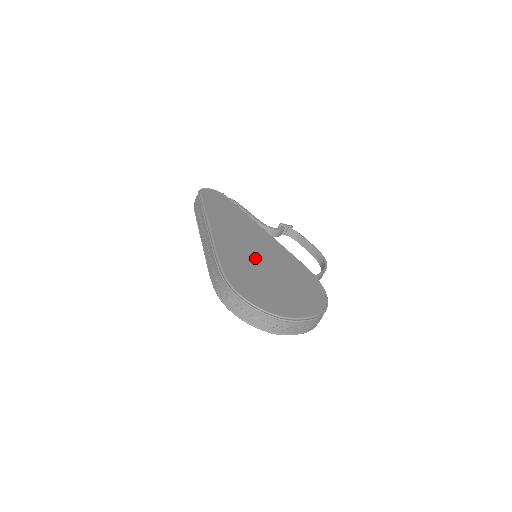
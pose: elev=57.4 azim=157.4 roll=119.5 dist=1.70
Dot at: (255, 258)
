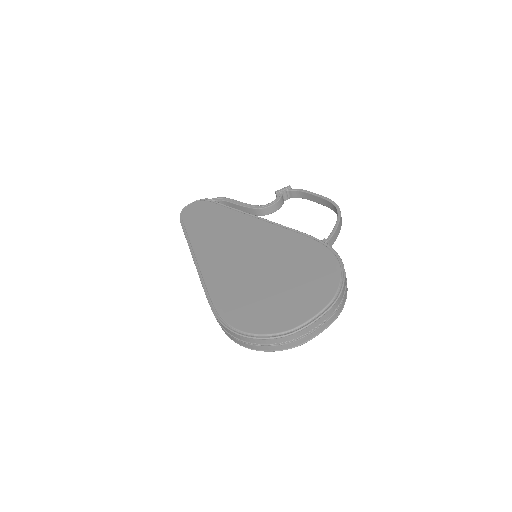
Dot at: (249, 266)
